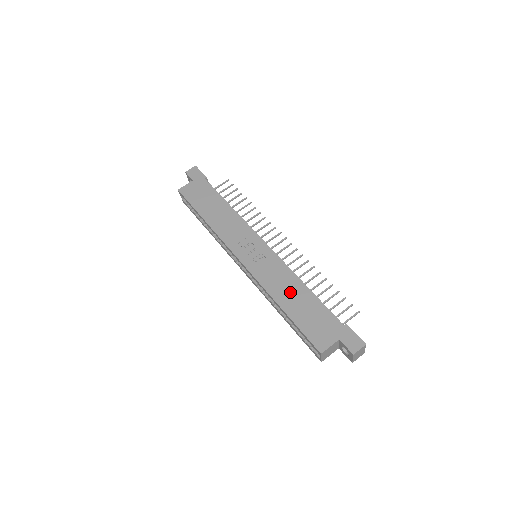
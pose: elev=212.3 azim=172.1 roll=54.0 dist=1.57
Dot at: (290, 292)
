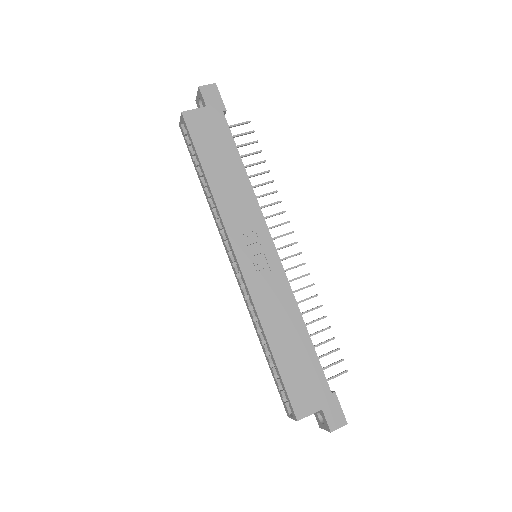
Dot at: (286, 329)
